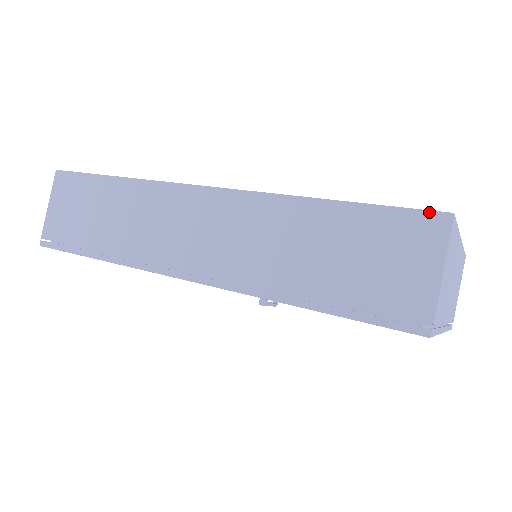
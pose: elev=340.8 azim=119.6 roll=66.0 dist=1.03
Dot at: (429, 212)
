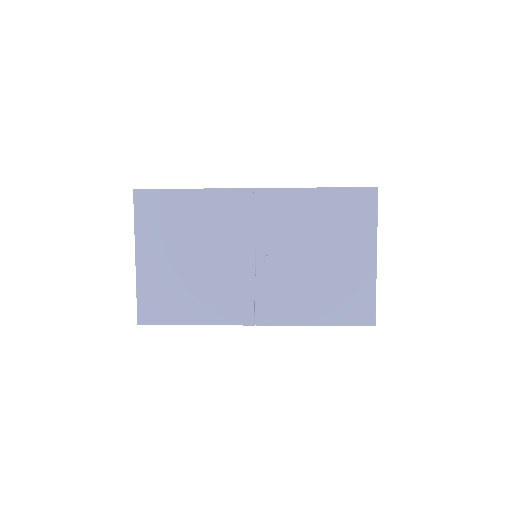
Dot at: occluded
